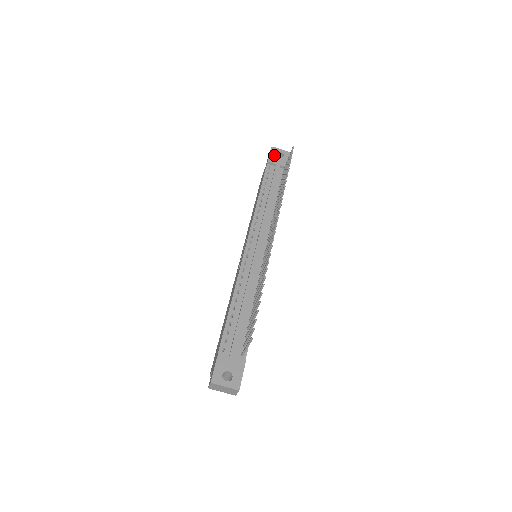
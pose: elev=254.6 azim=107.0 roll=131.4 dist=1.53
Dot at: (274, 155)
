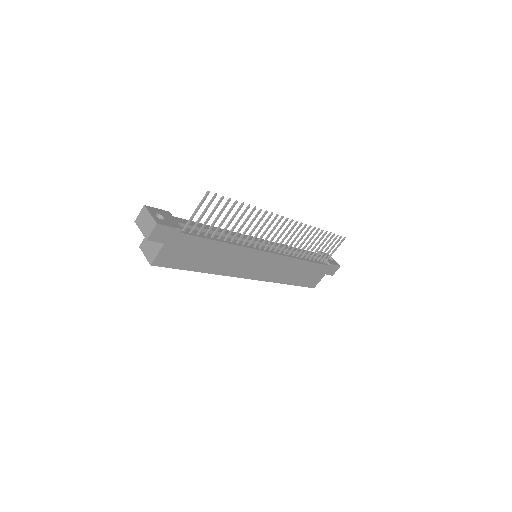
Dot at: occluded
